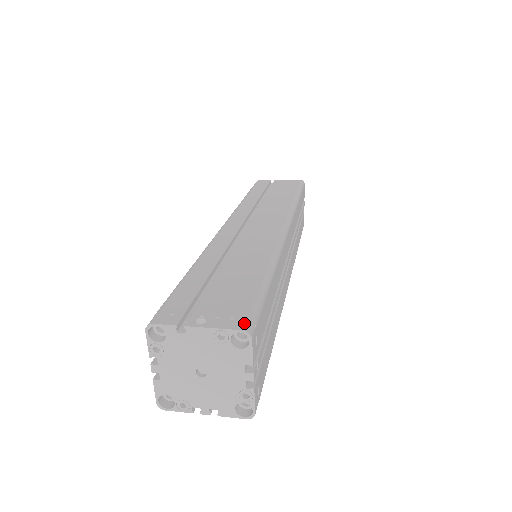
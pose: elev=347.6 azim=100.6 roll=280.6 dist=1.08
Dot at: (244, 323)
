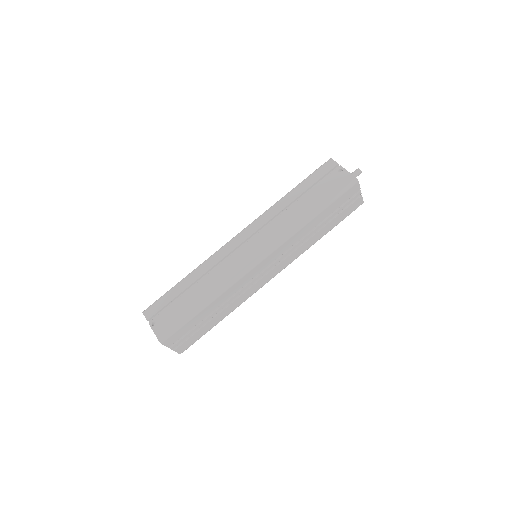
Dot at: (162, 336)
